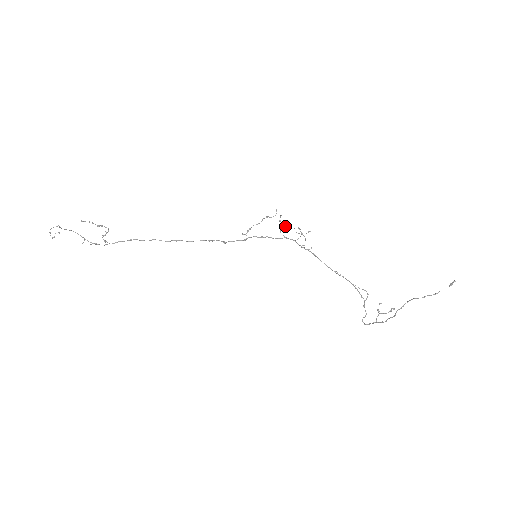
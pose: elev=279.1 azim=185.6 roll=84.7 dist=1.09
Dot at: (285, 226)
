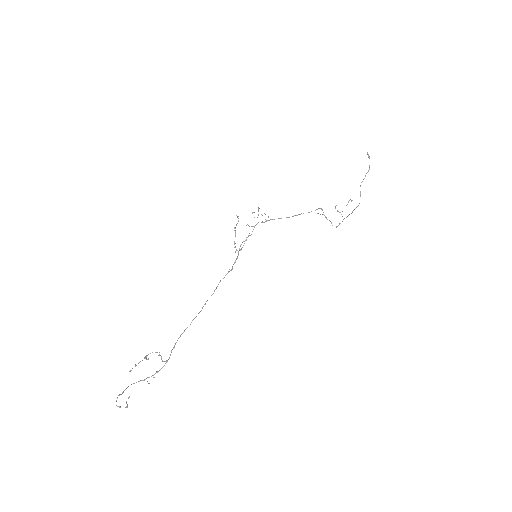
Dot at: occluded
